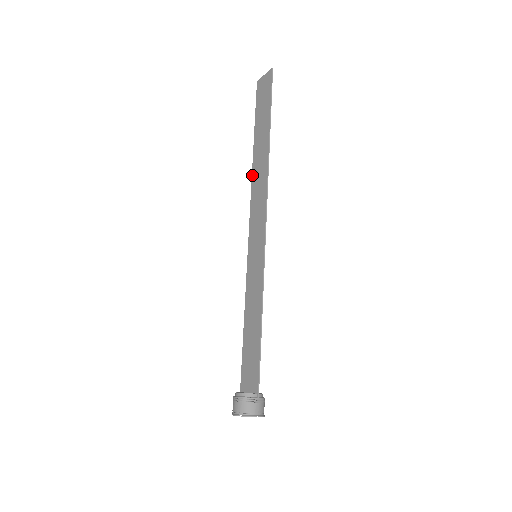
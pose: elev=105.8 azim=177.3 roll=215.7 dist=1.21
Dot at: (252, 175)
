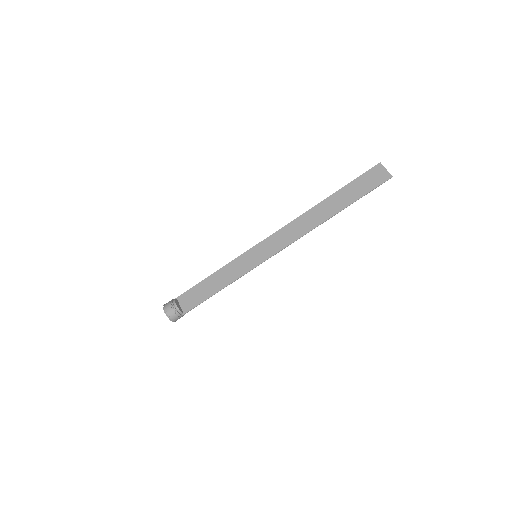
Dot at: (307, 212)
